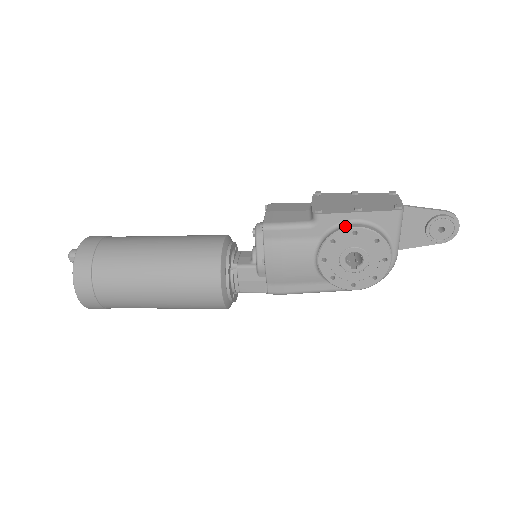
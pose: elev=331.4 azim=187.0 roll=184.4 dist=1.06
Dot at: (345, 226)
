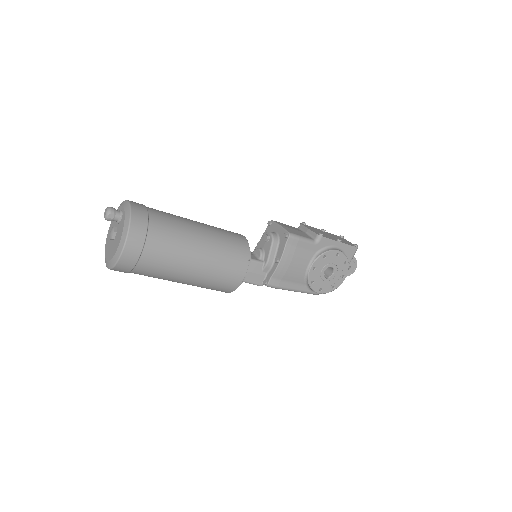
Dot at: (333, 249)
